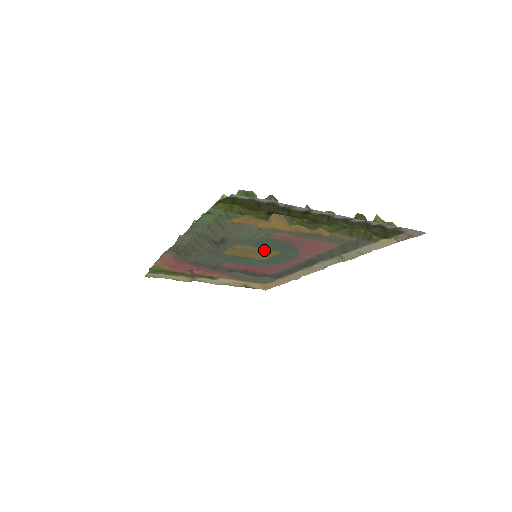
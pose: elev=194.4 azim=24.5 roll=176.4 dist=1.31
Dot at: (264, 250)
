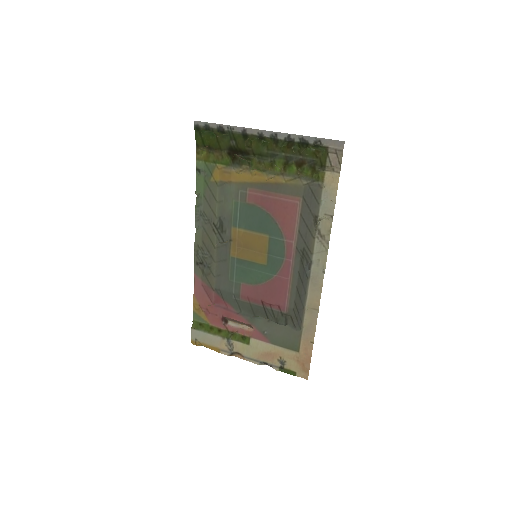
Dot at: (255, 236)
